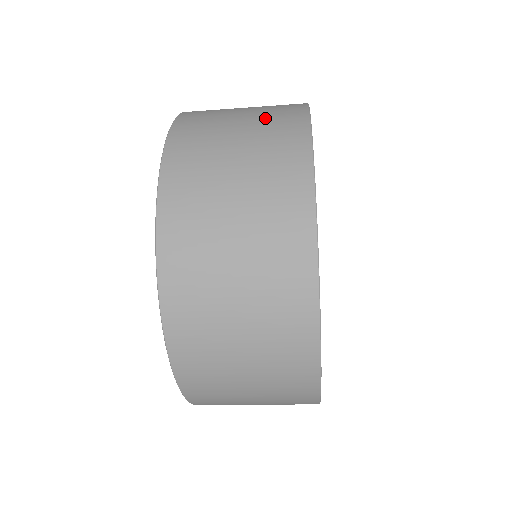
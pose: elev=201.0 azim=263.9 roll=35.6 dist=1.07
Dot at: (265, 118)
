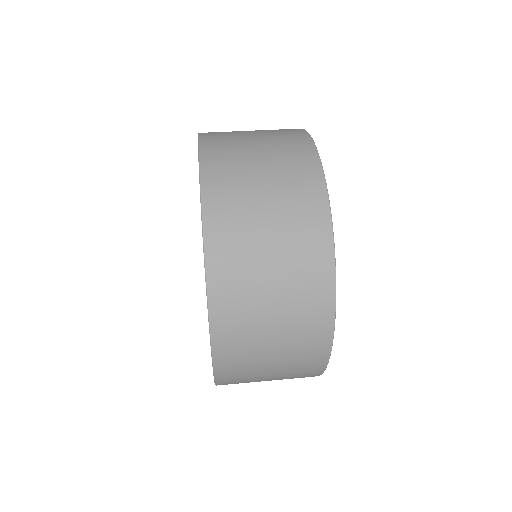
Dot at: (296, 313)
